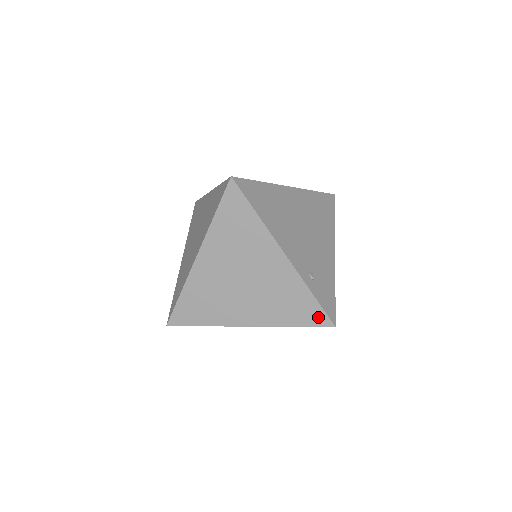
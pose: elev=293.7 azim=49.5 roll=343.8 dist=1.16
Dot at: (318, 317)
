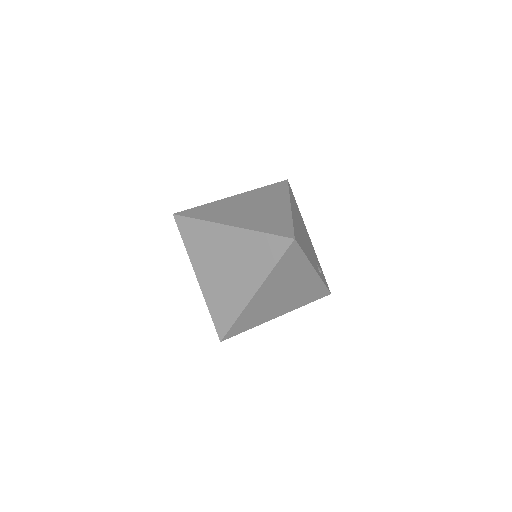
Dot at: (323, 293)
